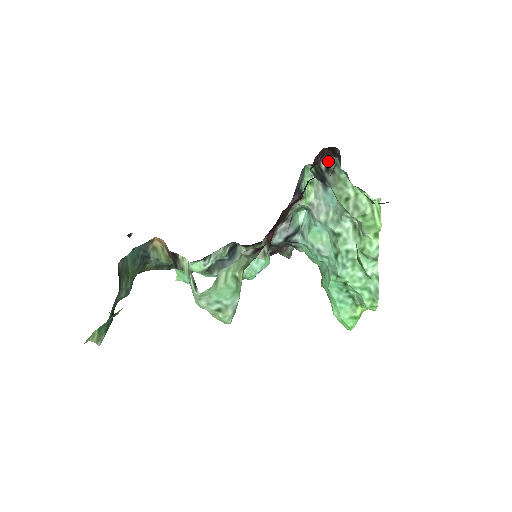
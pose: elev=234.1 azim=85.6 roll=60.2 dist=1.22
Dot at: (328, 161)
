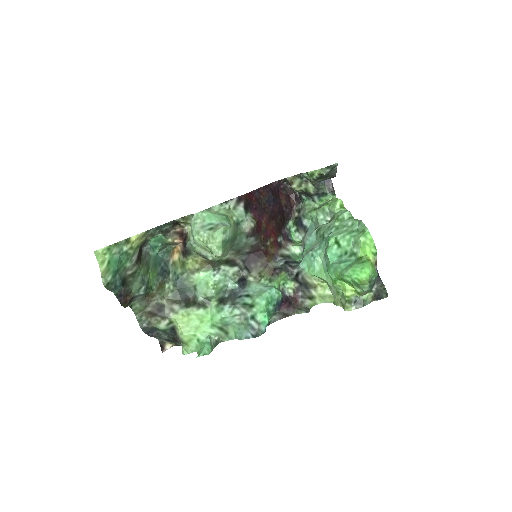
Dot at: occluded
